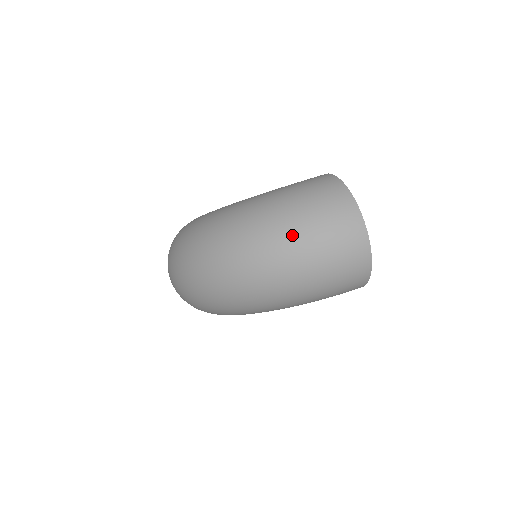
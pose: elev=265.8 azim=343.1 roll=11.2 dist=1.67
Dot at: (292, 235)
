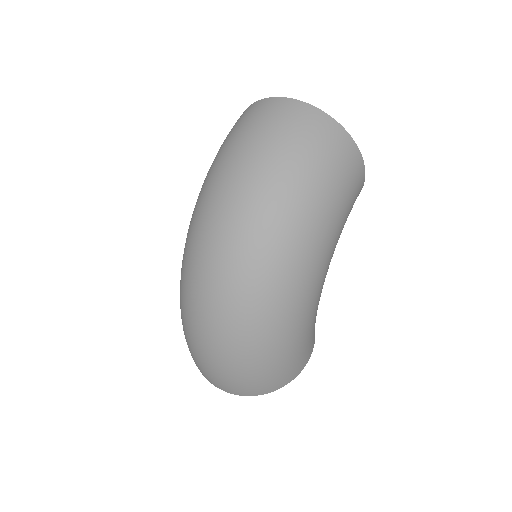
Dot at: (237, 163)
